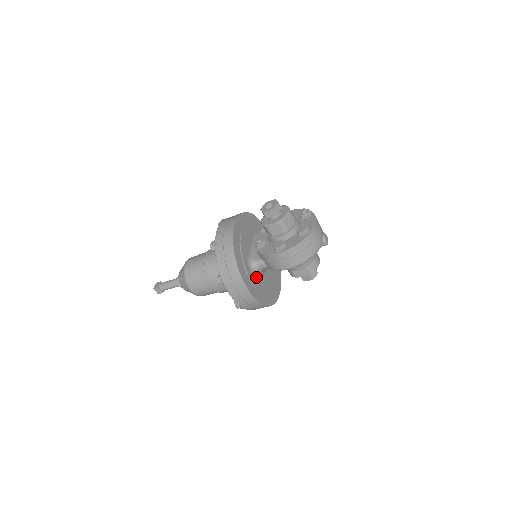
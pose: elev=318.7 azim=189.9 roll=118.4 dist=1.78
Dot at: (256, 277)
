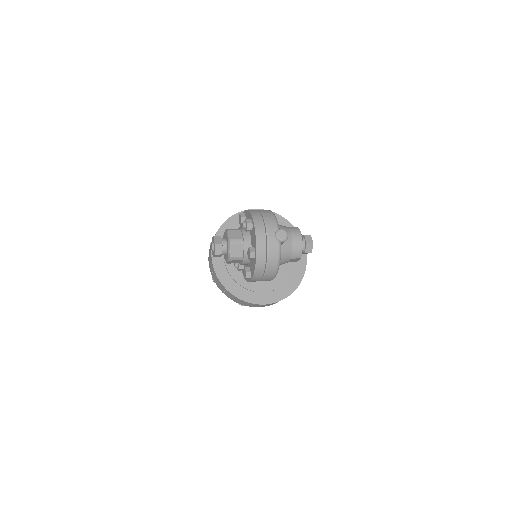
Dot at: (265, 281)
